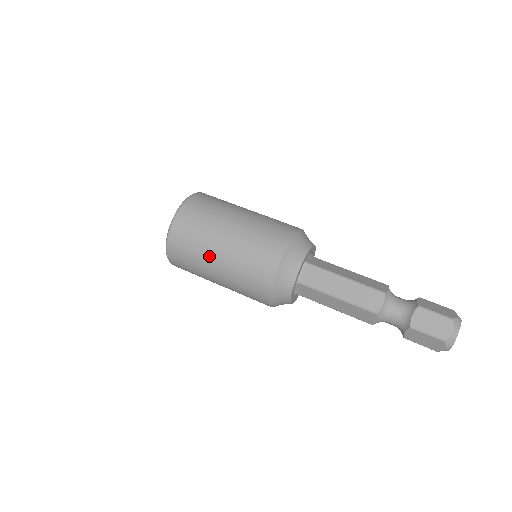
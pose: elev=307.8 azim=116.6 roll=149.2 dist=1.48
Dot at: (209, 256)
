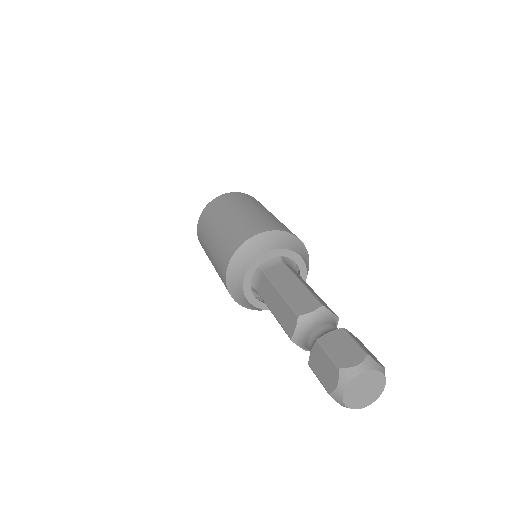
Dot at: (218, 220)
